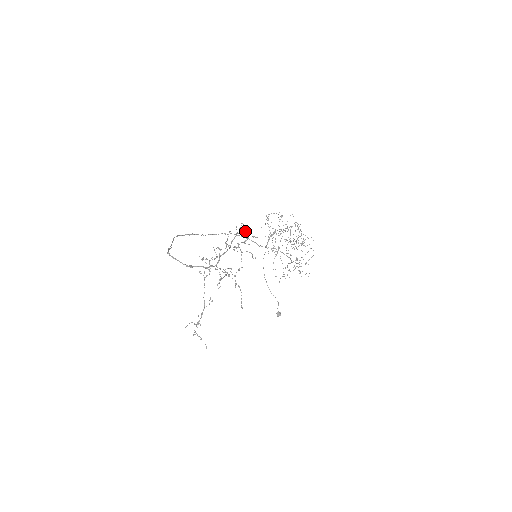
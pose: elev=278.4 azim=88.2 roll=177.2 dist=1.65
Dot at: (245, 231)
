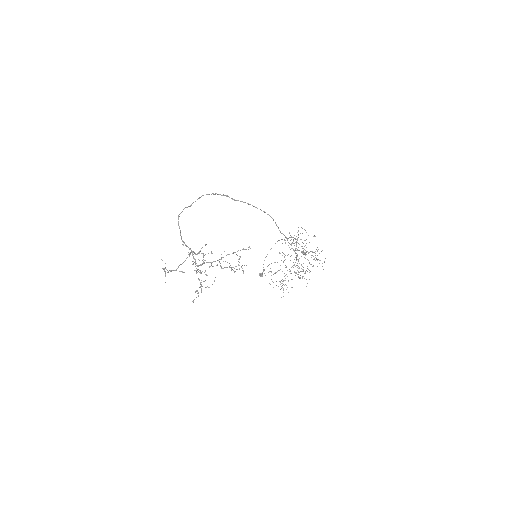
Dot at: (239, 262)
